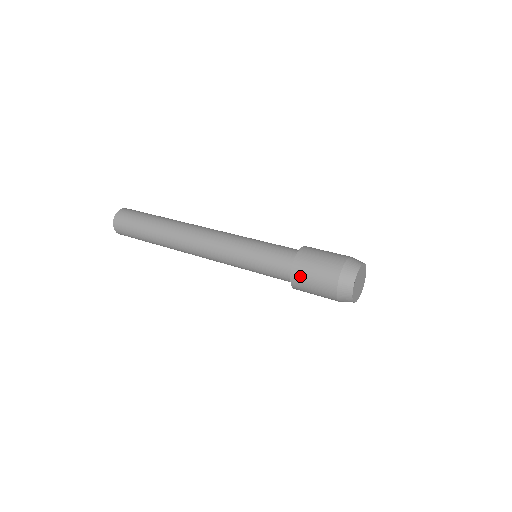
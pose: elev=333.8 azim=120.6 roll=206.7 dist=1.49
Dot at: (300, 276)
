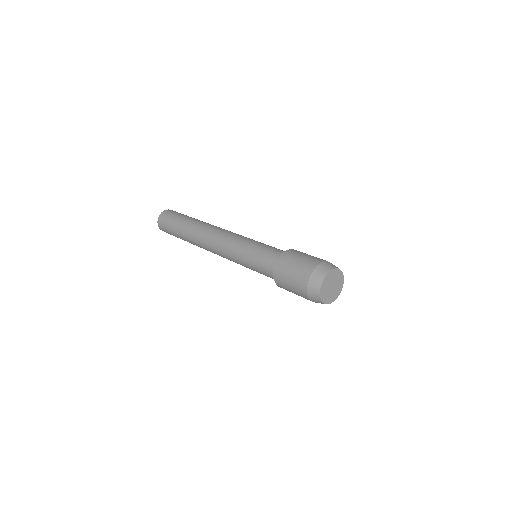
Dot at: (280, 278)
